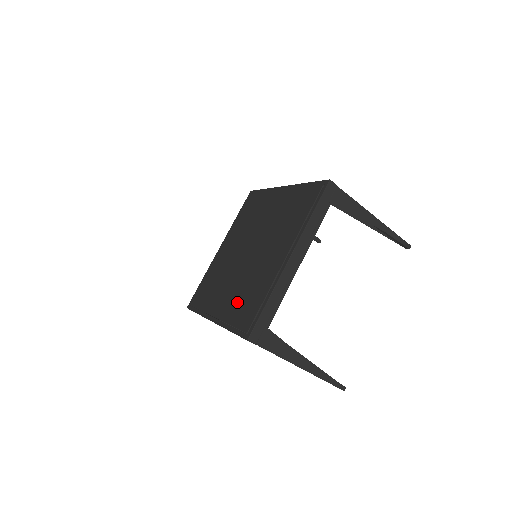
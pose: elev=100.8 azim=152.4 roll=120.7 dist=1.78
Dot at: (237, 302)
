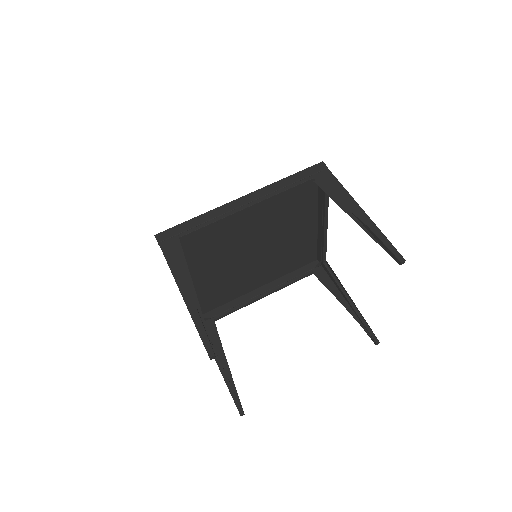
Dot at: (196, 253)
